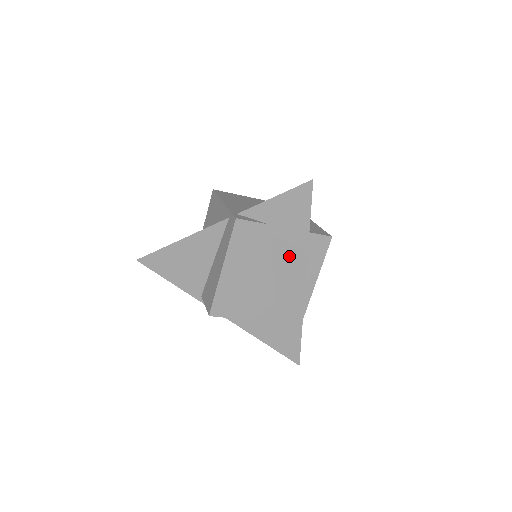
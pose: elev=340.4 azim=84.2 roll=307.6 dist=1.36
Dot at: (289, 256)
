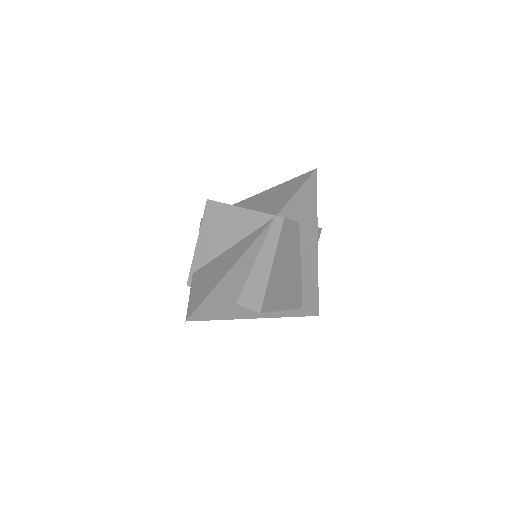
Dot at: occluded
